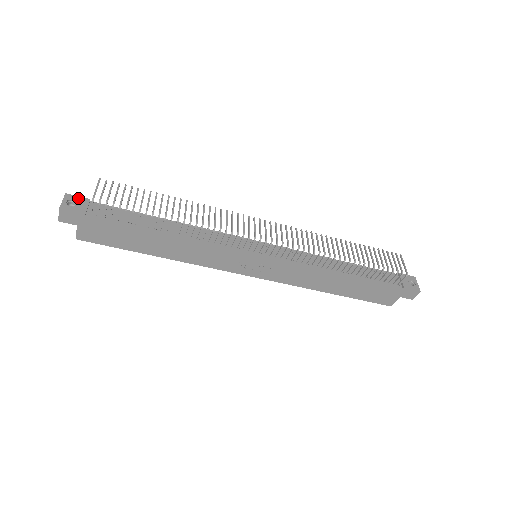
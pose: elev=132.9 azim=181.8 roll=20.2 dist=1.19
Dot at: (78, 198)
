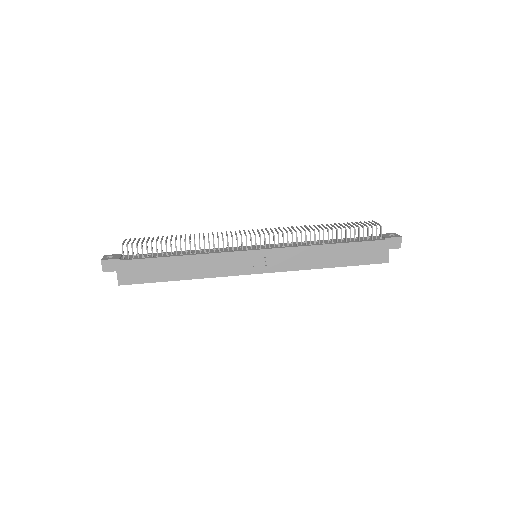
Dot at: (113, 255)
